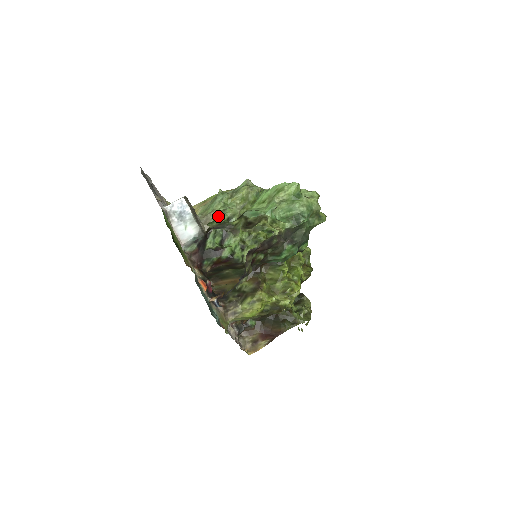
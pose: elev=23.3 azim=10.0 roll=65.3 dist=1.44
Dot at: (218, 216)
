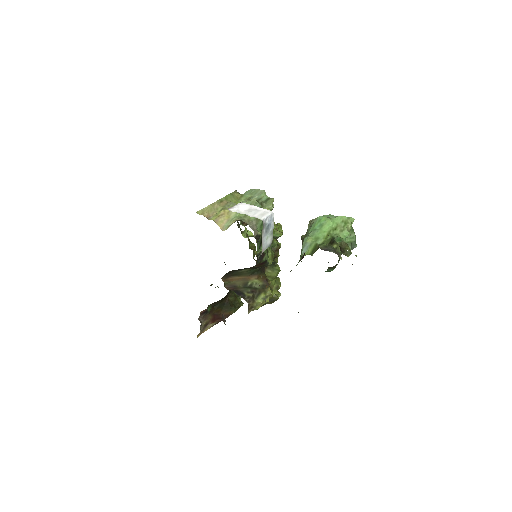
Dot at: occluded
